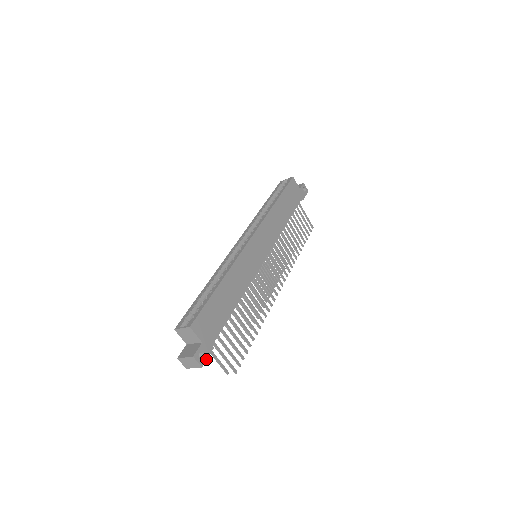
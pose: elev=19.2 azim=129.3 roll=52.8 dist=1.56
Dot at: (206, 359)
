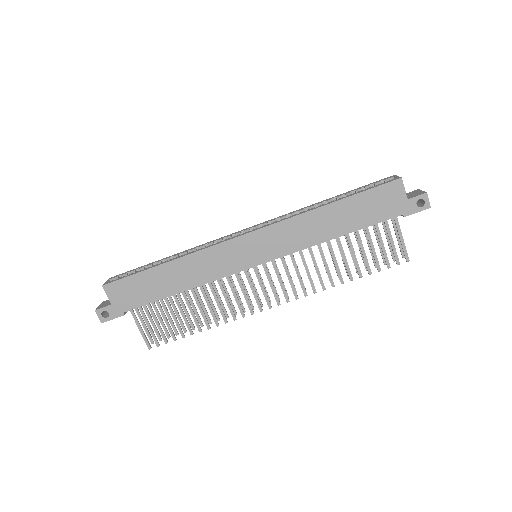
Dot at: (110, 319)
